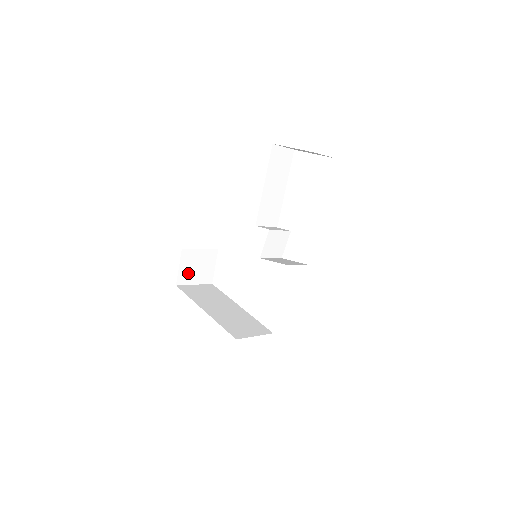
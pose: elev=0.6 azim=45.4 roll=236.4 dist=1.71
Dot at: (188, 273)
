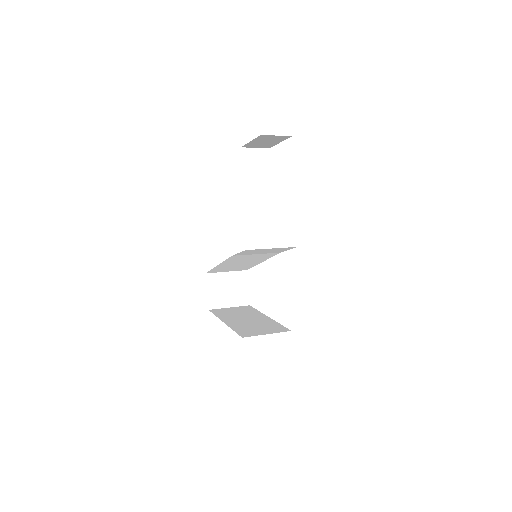
Dot at: (219, 297)
